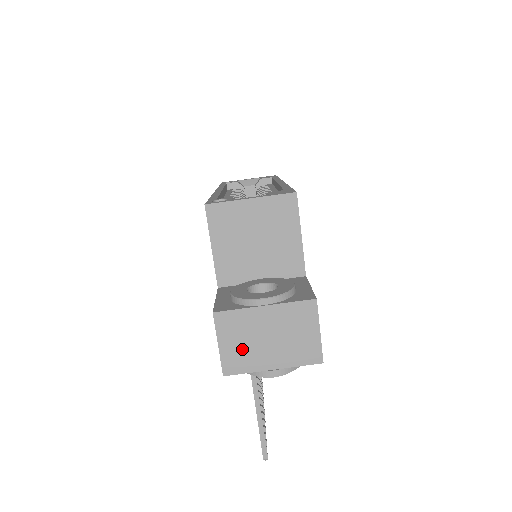
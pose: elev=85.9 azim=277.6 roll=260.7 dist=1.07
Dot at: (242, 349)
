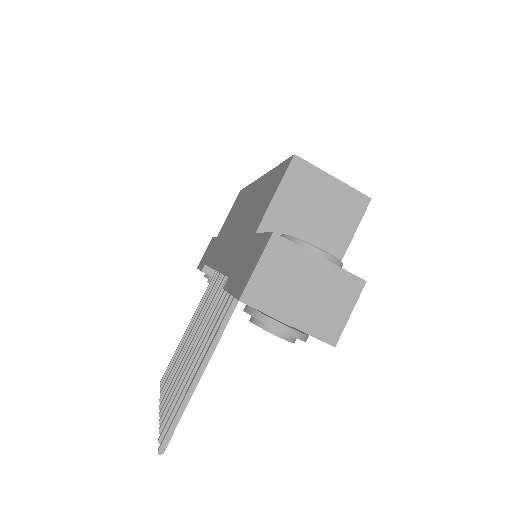
Dot at: (274, 285)
